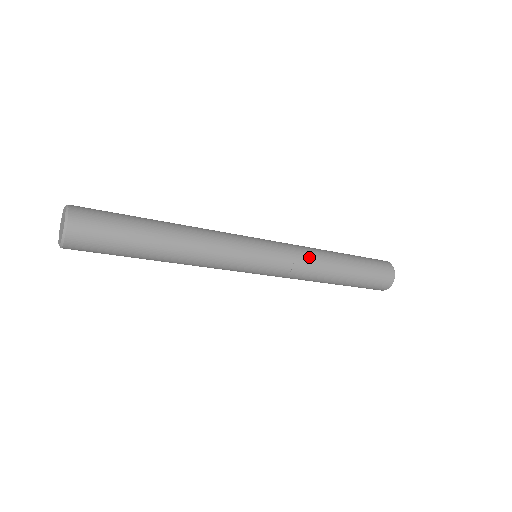
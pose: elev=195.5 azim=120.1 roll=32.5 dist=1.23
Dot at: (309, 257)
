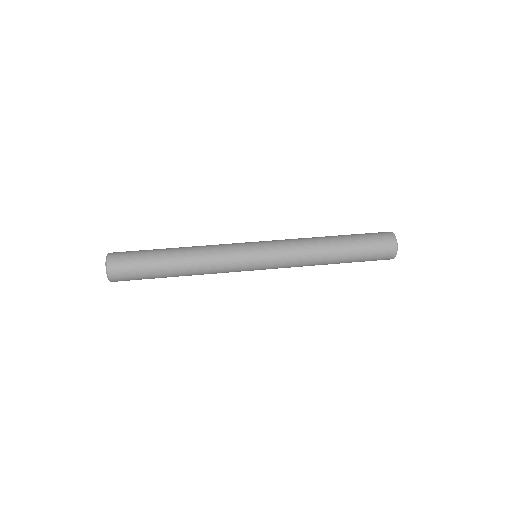
Dot at: (300, 262)
